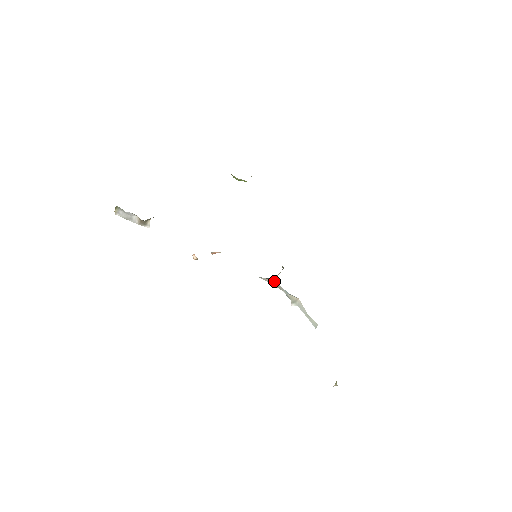
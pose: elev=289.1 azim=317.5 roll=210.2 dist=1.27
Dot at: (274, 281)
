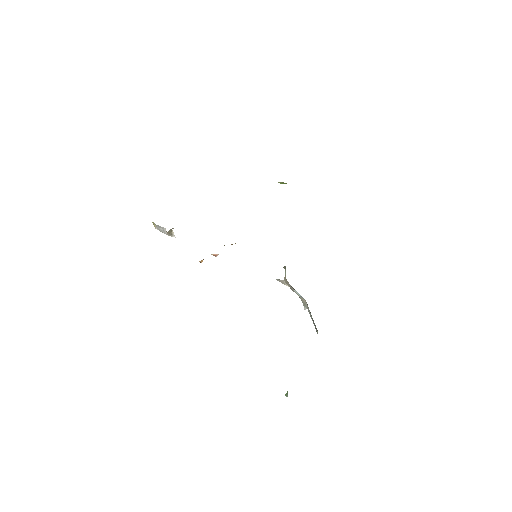
Dot at: (287, 282)
